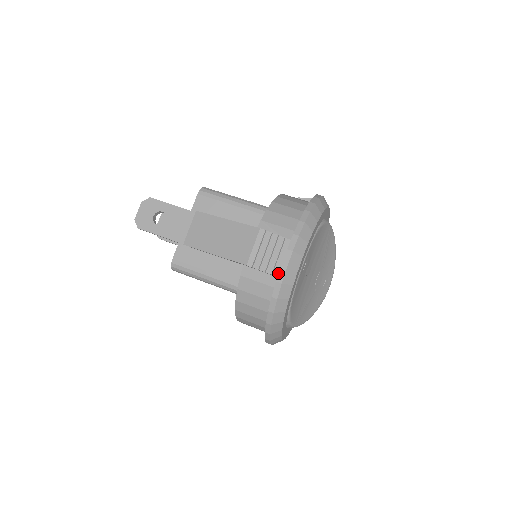
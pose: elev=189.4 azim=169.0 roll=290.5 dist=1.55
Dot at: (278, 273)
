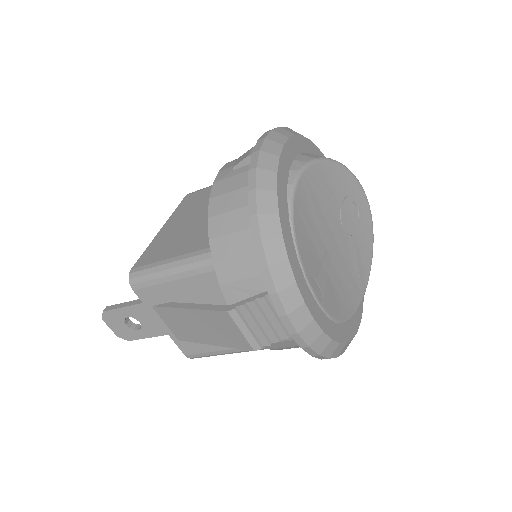
Dot at: occluded
